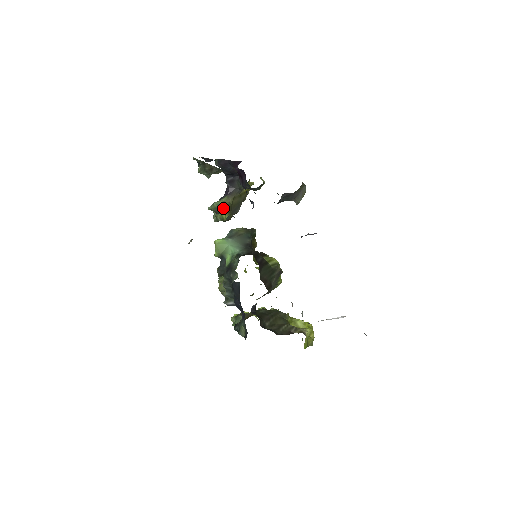
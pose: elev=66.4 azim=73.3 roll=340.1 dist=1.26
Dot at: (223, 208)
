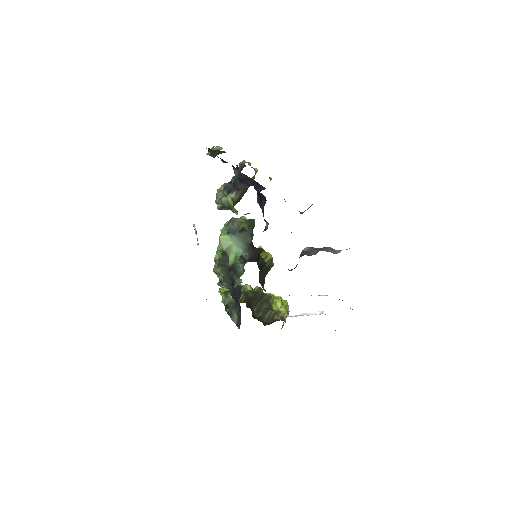
Dot at: (232, 209)
